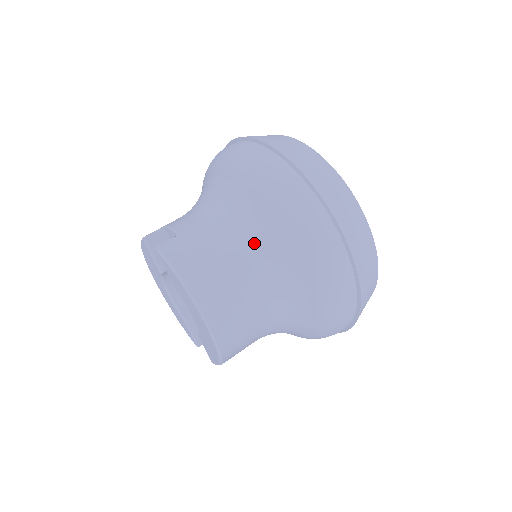
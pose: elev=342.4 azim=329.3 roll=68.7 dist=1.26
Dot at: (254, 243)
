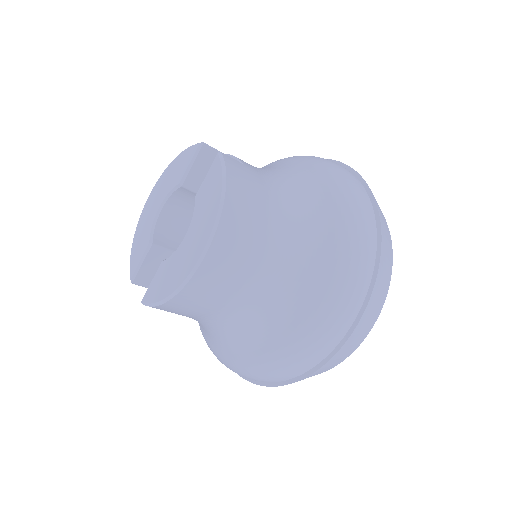
Dot at: (298, 227)
